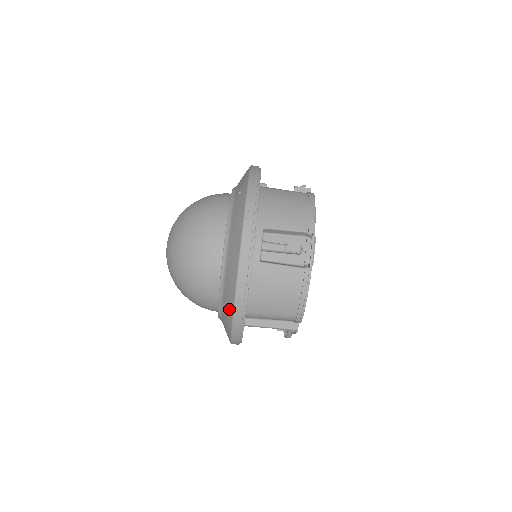
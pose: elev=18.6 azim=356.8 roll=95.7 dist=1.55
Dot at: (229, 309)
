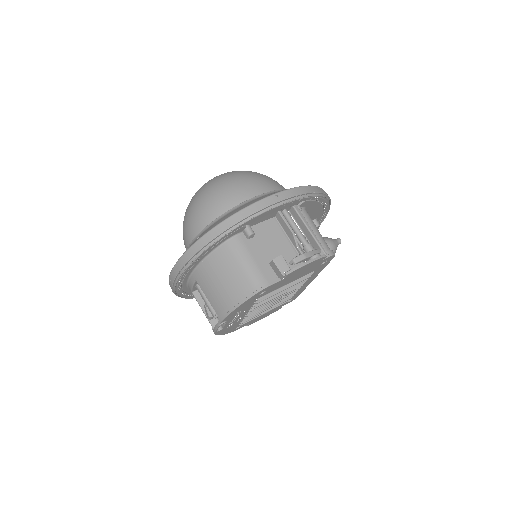
Dot at: occluded
